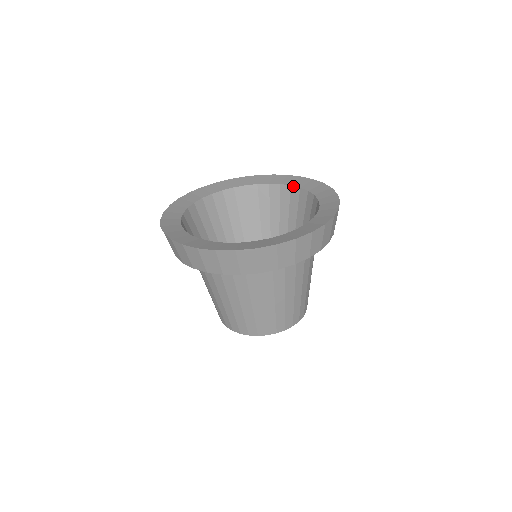
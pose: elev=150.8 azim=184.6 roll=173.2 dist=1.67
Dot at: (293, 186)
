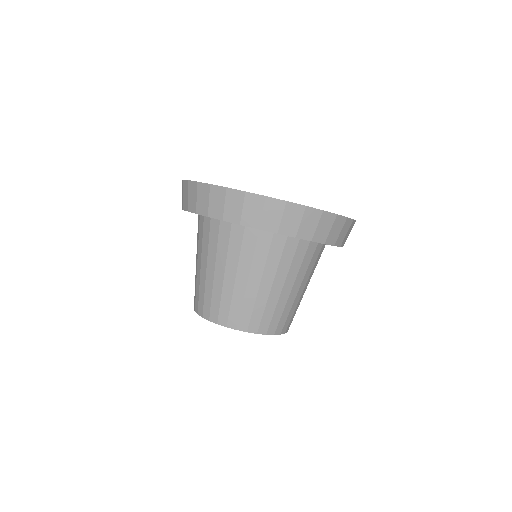
Dot at: occluded
